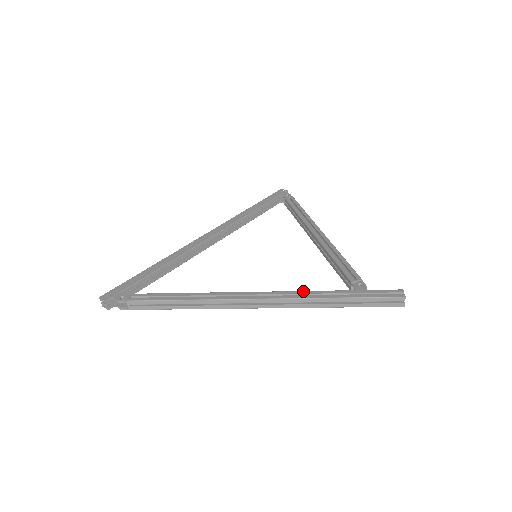
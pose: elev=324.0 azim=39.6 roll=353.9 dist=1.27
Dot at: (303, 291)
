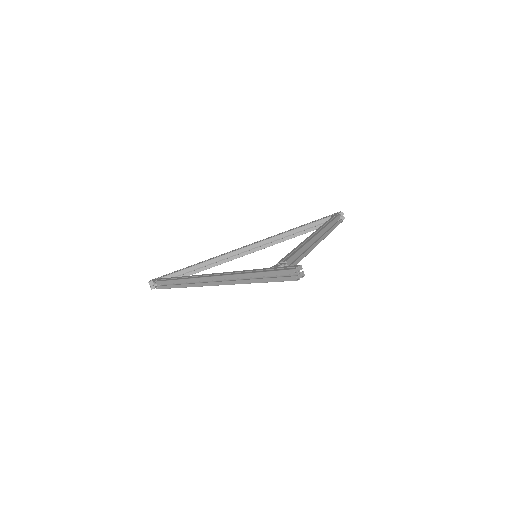
Dot at: (239, 271)
